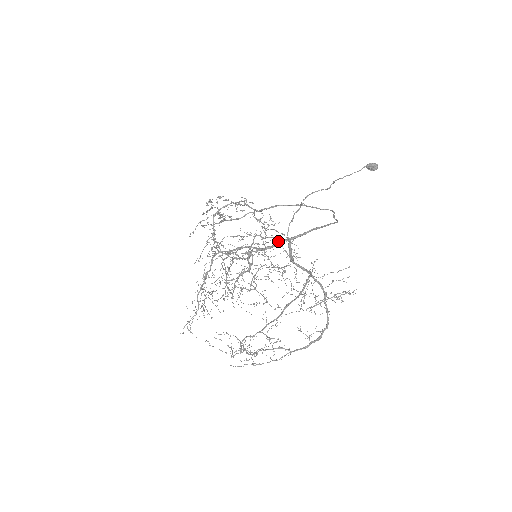
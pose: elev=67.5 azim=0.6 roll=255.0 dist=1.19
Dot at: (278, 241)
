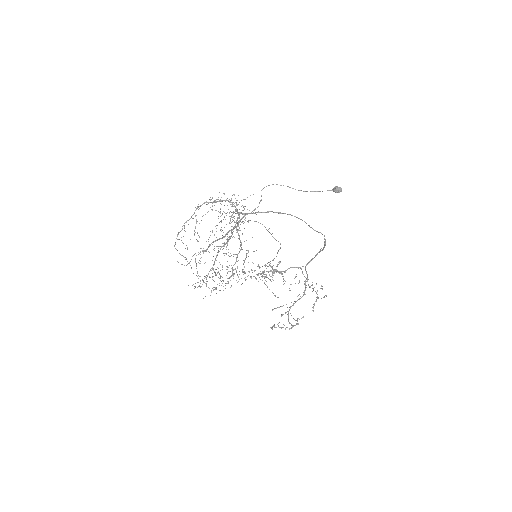
Dot at: (244, 216)
